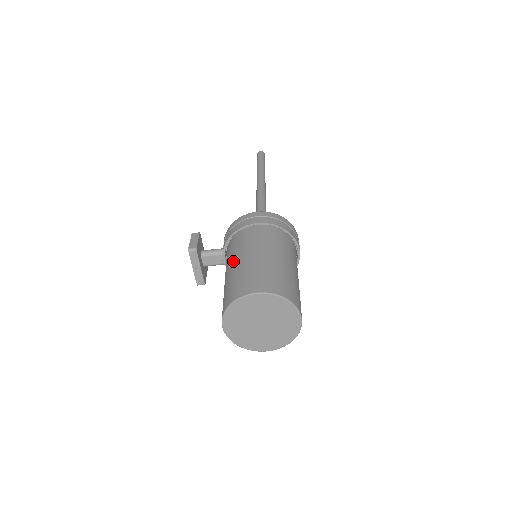
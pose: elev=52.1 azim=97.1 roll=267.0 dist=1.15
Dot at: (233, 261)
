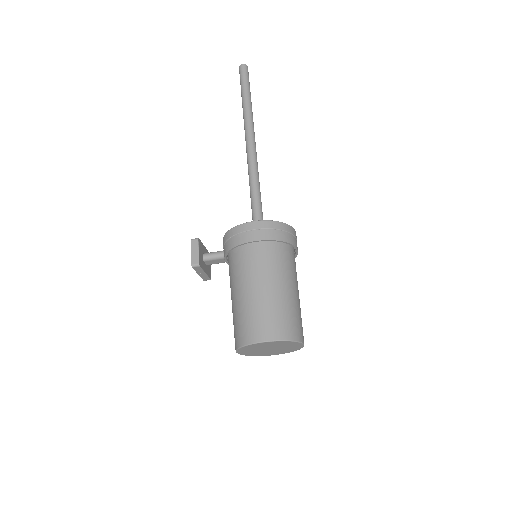
Dot at: (237, 288)
